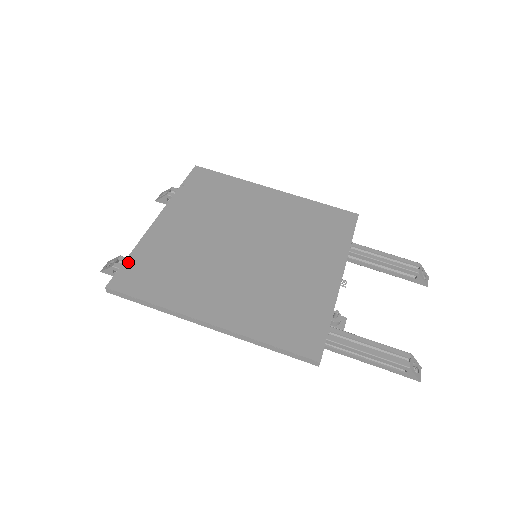
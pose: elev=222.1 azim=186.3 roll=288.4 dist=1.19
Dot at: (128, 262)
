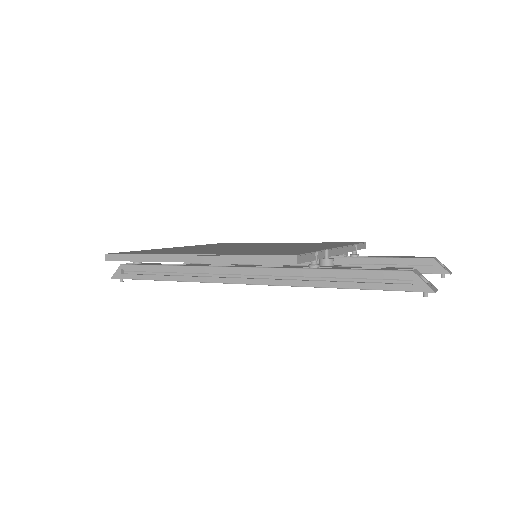
Dot at: (133, 251)
